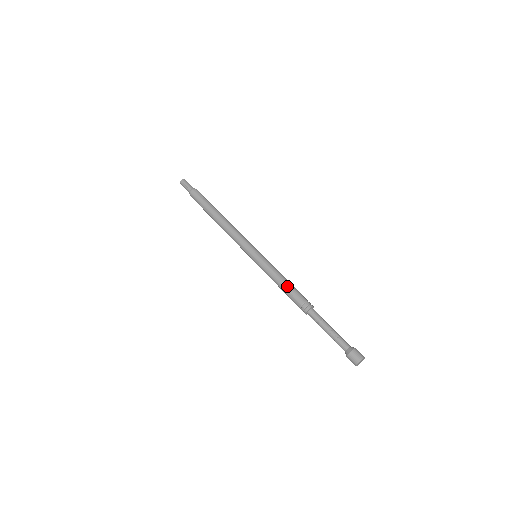
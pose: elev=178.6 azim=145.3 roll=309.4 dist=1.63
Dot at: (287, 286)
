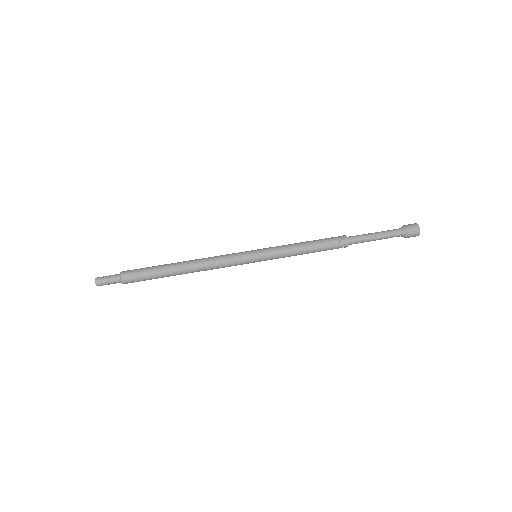
Dot at: (313, 249)
